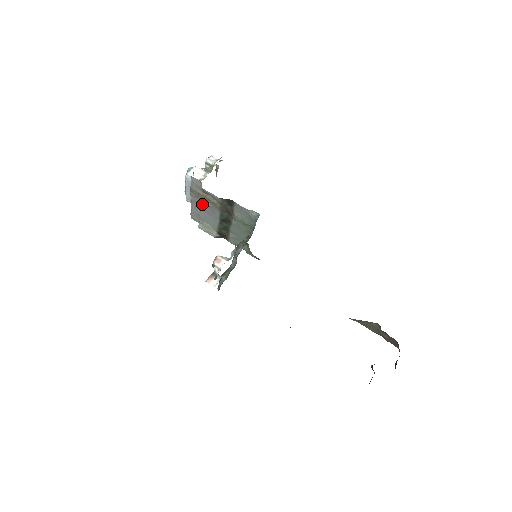
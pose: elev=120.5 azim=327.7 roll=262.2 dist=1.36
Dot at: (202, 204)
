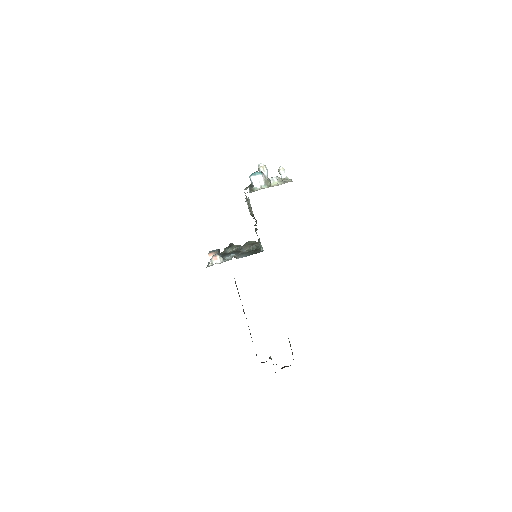
Dot at: occluded
